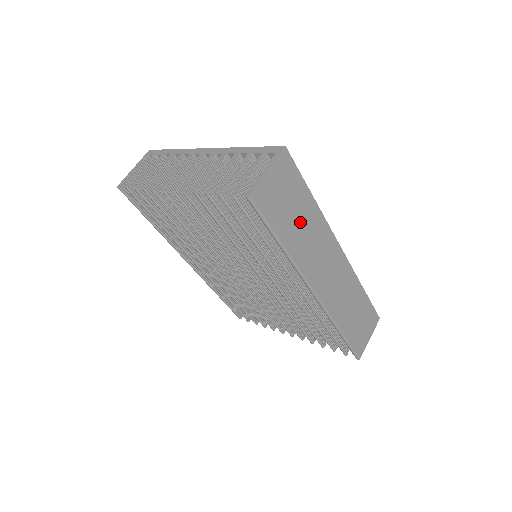
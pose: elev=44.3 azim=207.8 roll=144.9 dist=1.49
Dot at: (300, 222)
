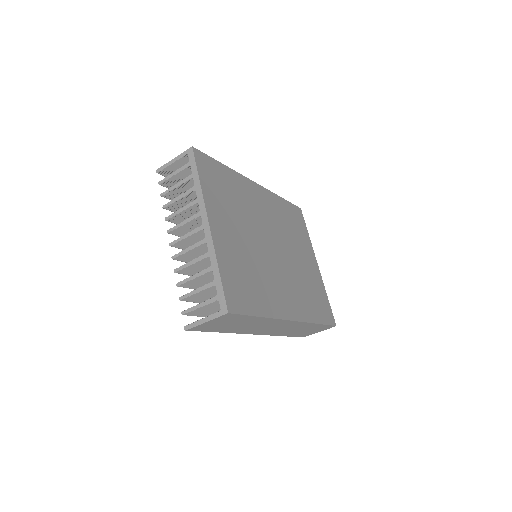
Dot at: (242, 325)
